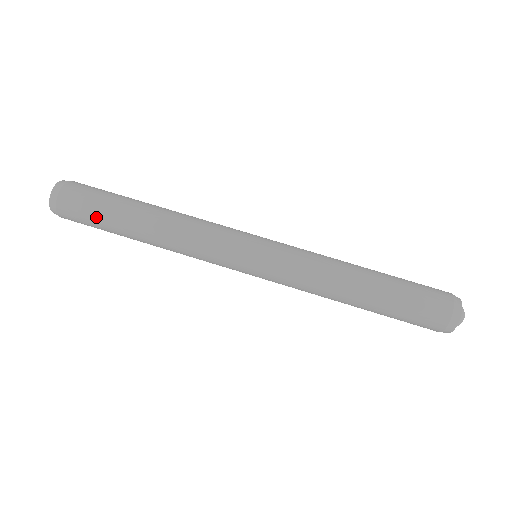
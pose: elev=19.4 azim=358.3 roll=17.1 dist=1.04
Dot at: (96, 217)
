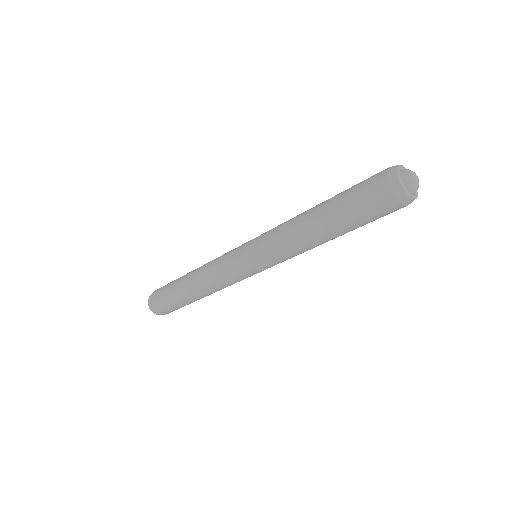
Dot at: (175, 306)
